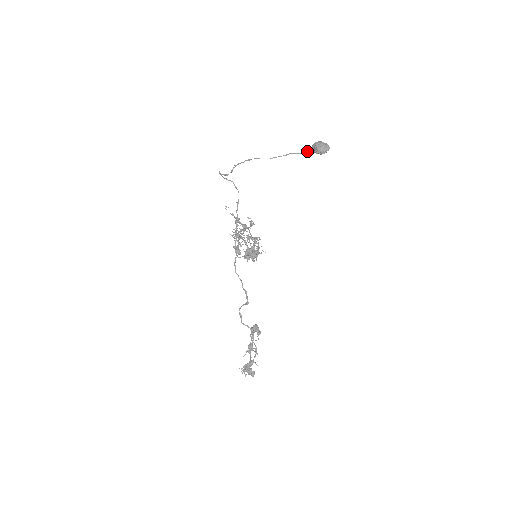
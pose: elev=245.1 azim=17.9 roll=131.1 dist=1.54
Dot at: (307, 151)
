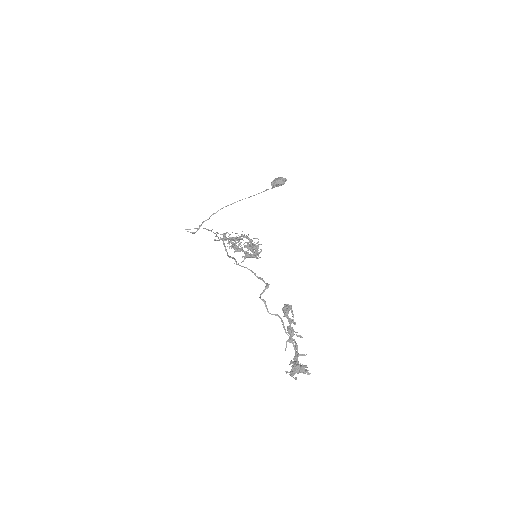
Dot at: (268, 189)
